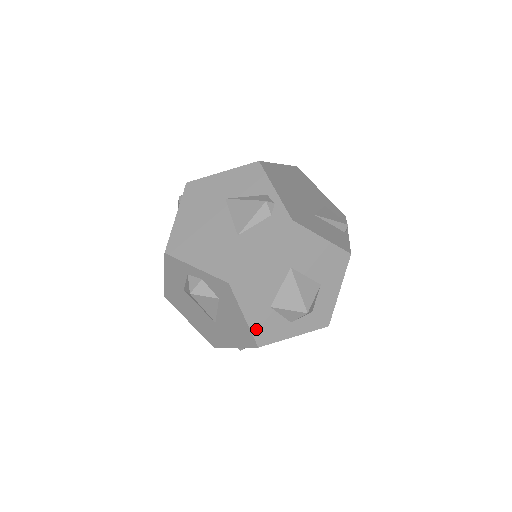
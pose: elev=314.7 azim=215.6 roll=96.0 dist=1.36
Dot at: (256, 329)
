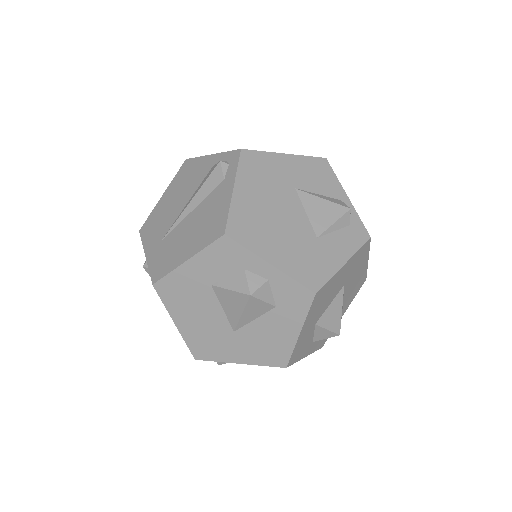
Dot at: (297, 347)
